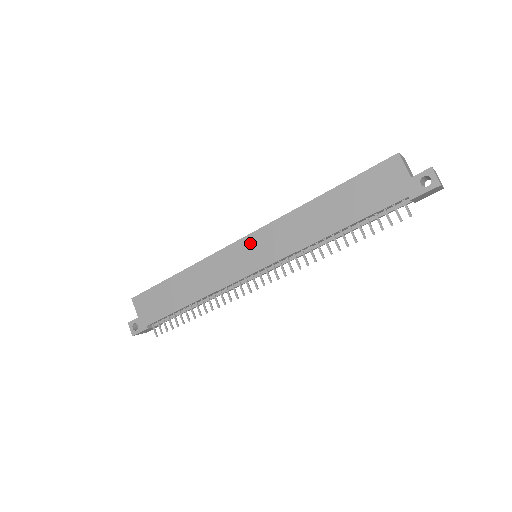
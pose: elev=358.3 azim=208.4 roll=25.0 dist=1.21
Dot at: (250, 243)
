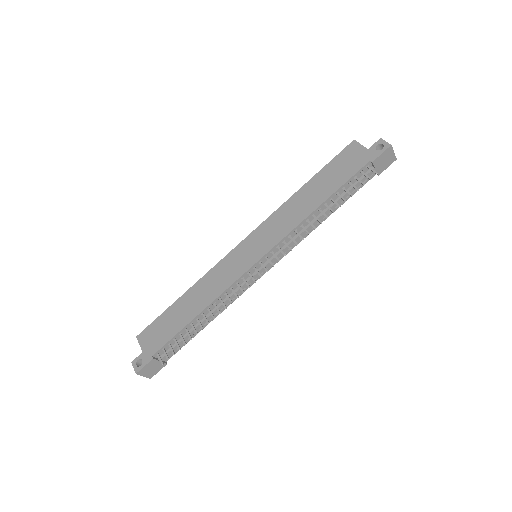
Dot at: (249, 242)
